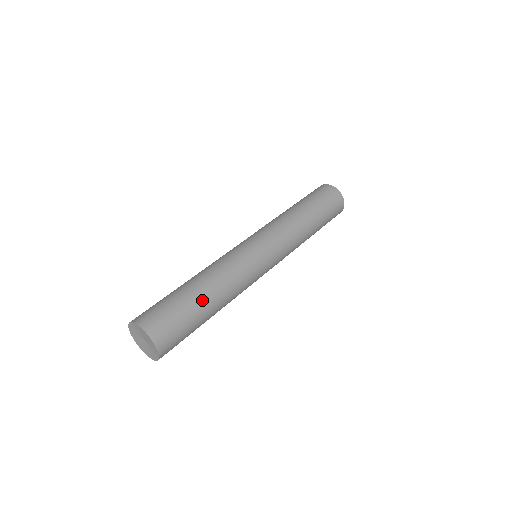
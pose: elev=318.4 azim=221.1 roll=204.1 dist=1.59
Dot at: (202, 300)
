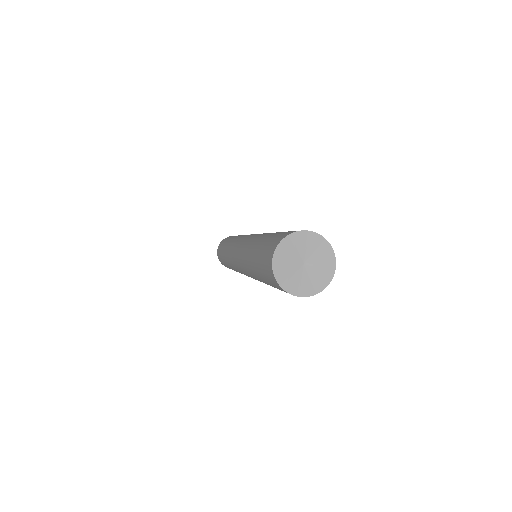
Dot at: occluded
